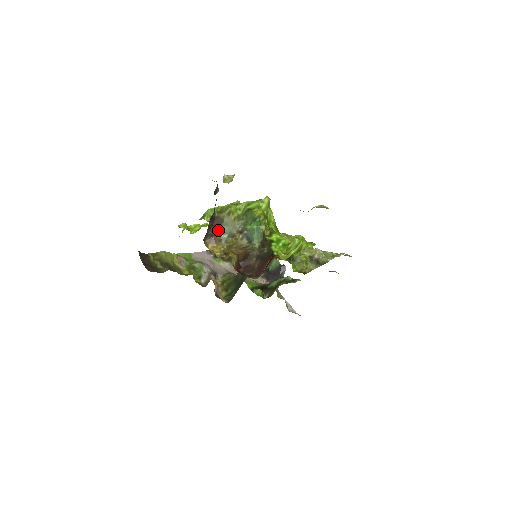
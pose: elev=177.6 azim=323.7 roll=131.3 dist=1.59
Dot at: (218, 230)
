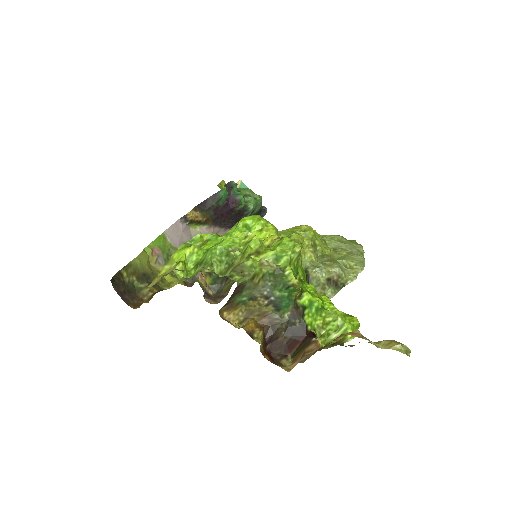
Dot at: (237, 296)
